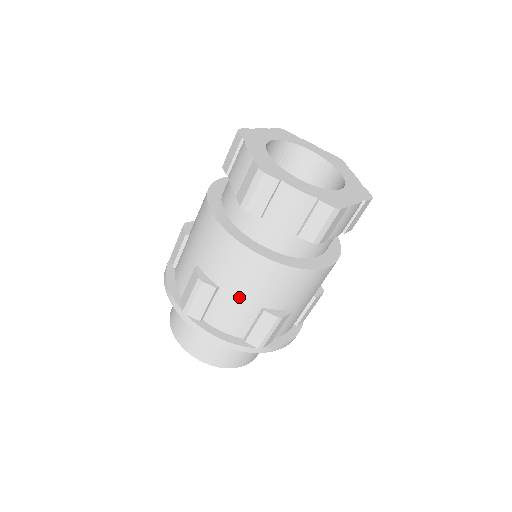
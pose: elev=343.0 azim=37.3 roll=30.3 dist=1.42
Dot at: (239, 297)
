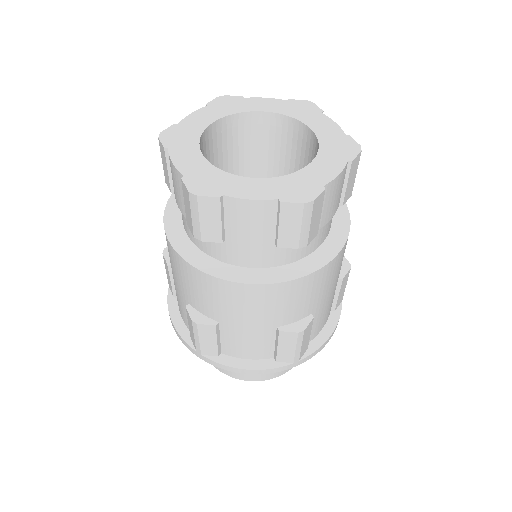
Dot at: (175, 281)
